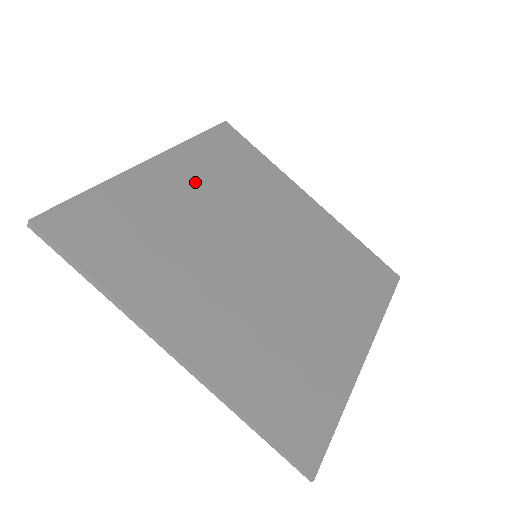
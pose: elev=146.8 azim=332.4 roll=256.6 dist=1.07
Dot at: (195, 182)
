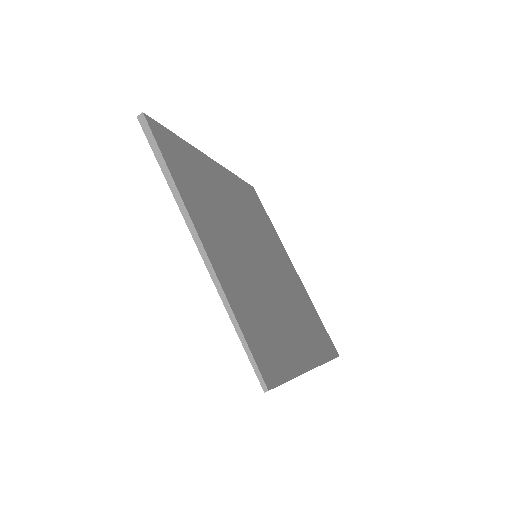
Dot at: (232, 191)
